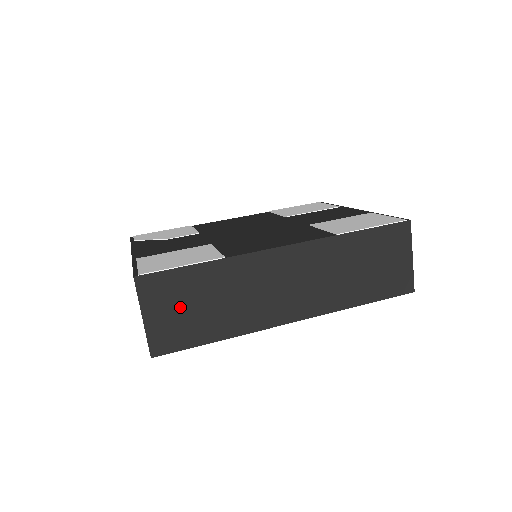
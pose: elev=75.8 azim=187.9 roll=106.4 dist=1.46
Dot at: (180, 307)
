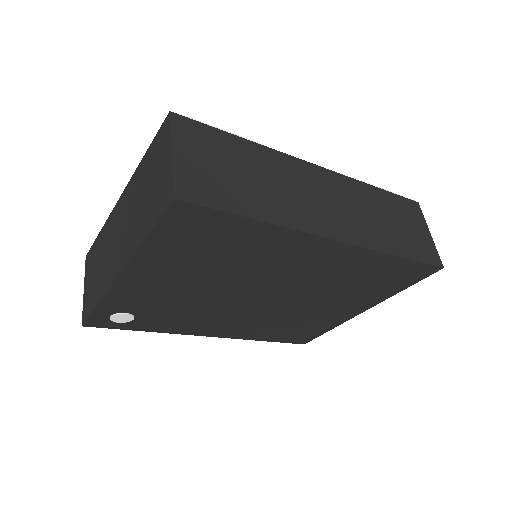
Dot at: (217, 164)
